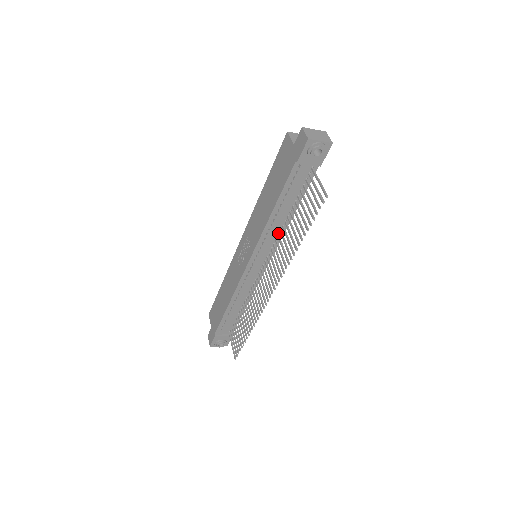
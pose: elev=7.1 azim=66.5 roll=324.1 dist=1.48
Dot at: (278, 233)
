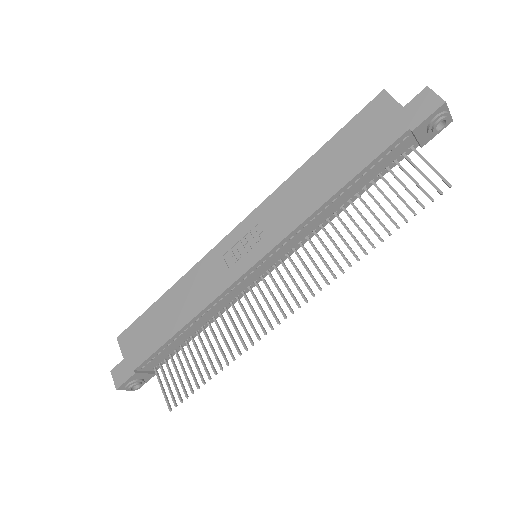
Dot at: (316, 227)
